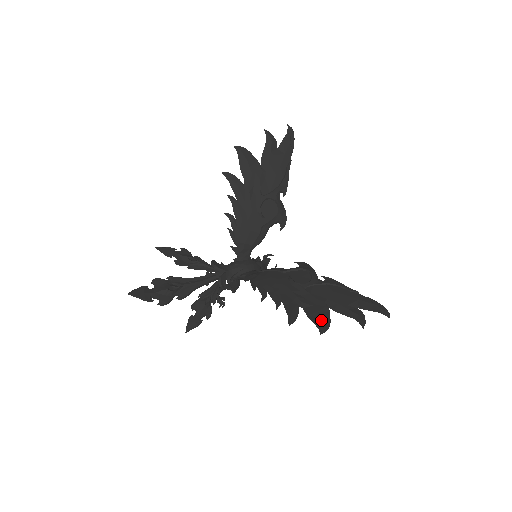
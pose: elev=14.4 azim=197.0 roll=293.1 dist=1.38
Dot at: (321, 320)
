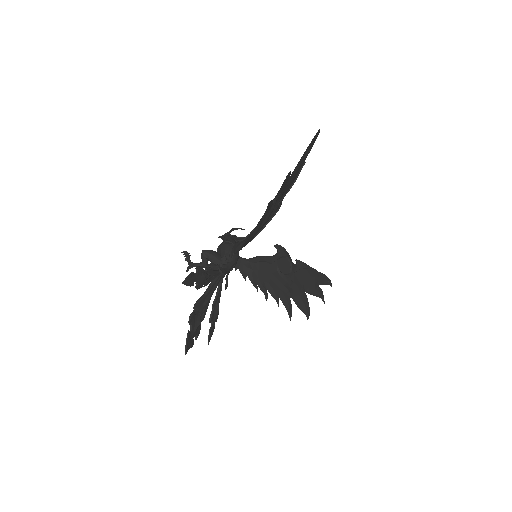
Dot at: (306, 307)
